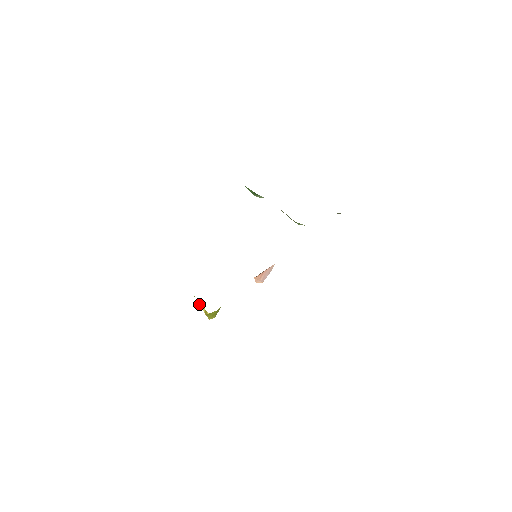
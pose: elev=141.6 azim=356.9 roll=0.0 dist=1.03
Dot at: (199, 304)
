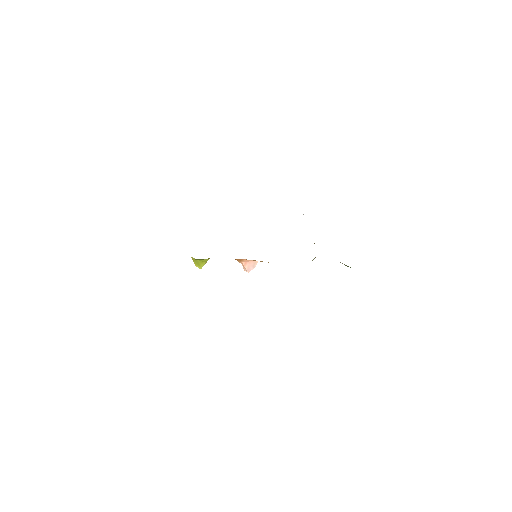
Dot at: occluded
